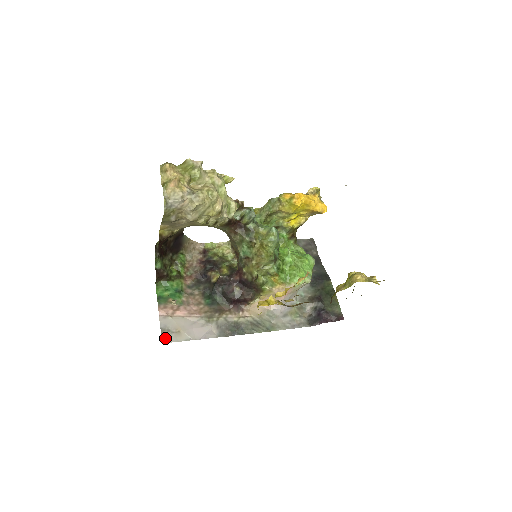
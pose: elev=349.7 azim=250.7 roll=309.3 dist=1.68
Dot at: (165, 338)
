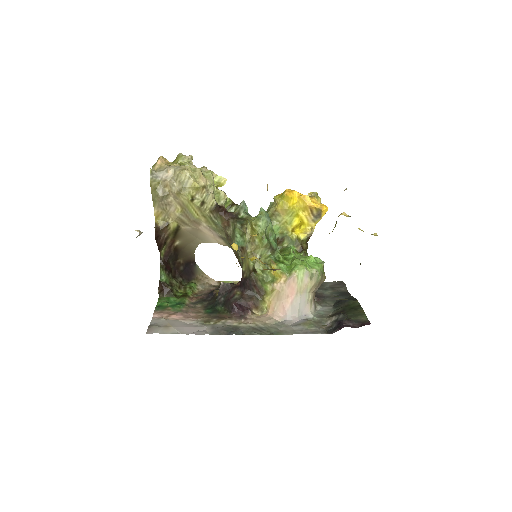
Dot at: (151, 330)
